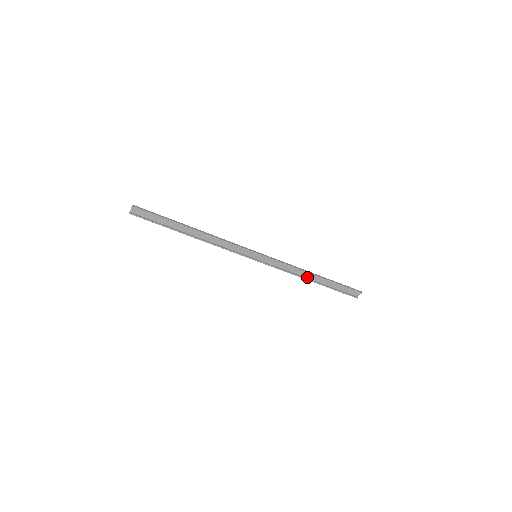
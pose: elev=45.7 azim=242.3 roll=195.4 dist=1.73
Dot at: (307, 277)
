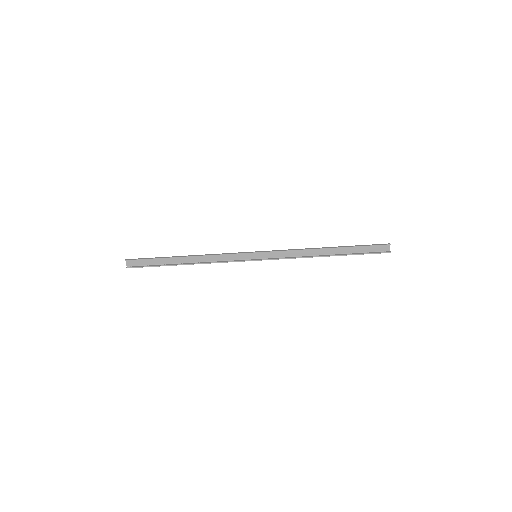
Dot at: (320, 254)
